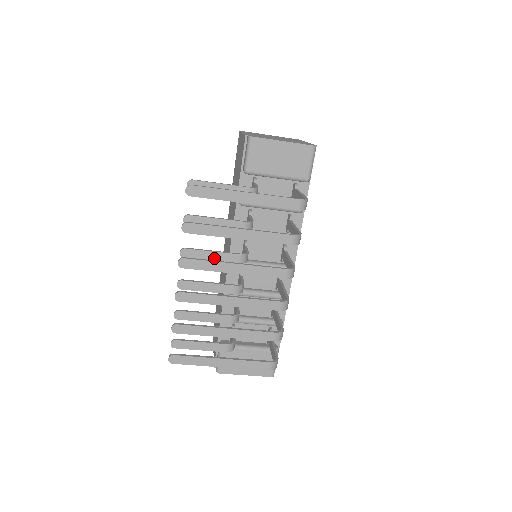
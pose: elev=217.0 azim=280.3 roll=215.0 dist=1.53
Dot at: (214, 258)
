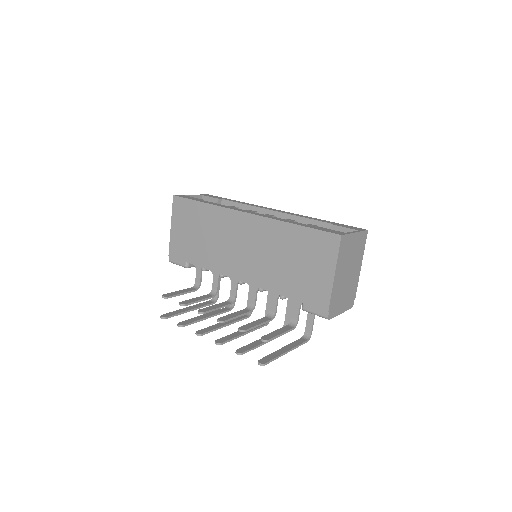
Dot at: occluded
